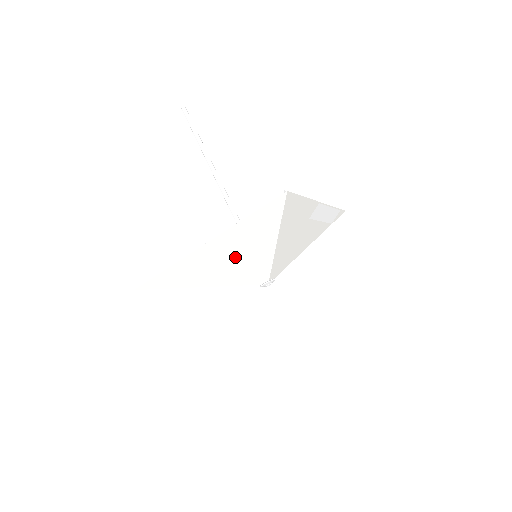
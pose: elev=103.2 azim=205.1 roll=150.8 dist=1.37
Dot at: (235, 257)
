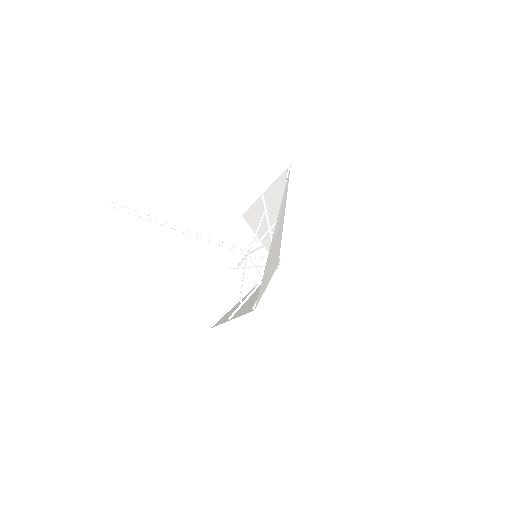
Dot at: (249, 298)
